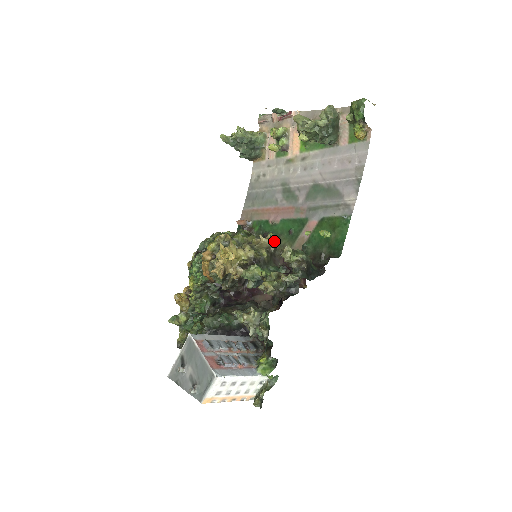
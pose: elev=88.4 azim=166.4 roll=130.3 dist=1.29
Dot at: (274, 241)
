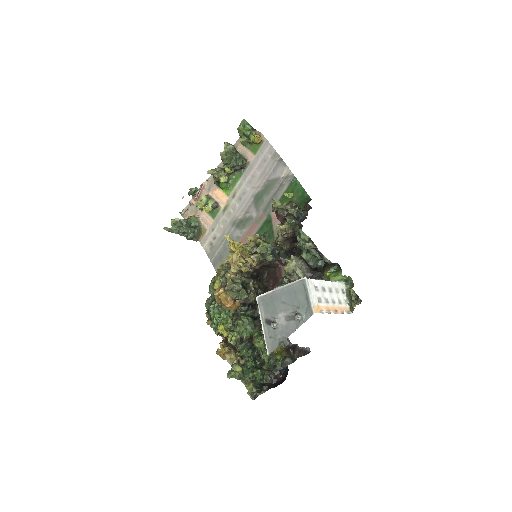
Dot at: occluded
